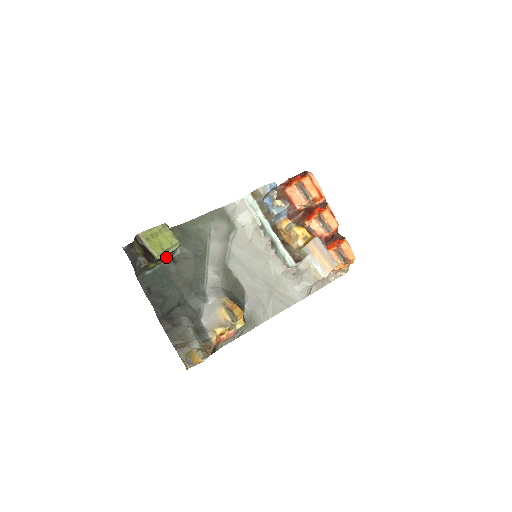
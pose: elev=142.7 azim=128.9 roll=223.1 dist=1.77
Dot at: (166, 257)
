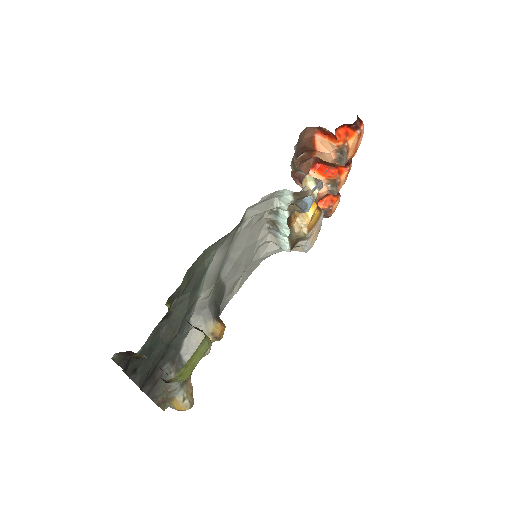
Dot at: occluded
